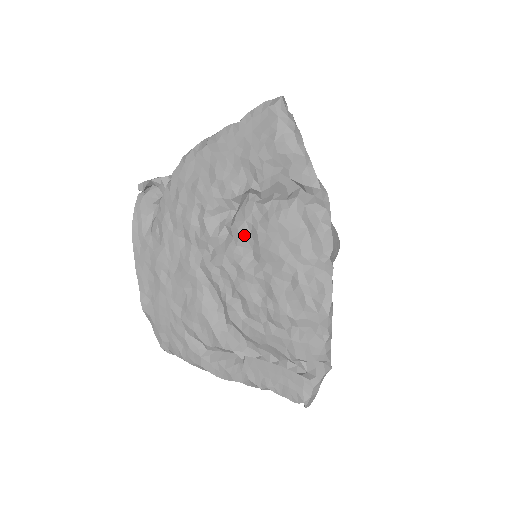
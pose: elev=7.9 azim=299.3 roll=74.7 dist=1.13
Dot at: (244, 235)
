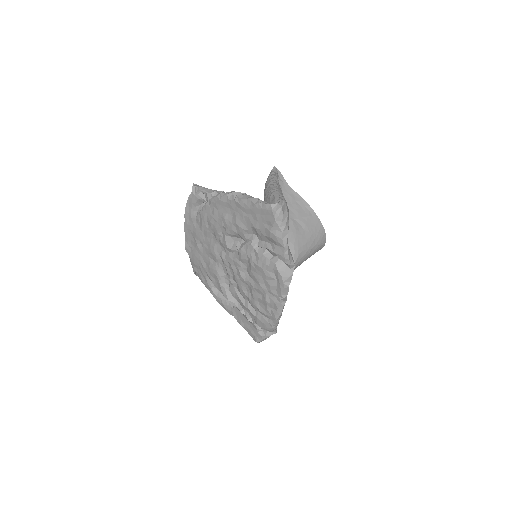
Dot at: (244, 259)
